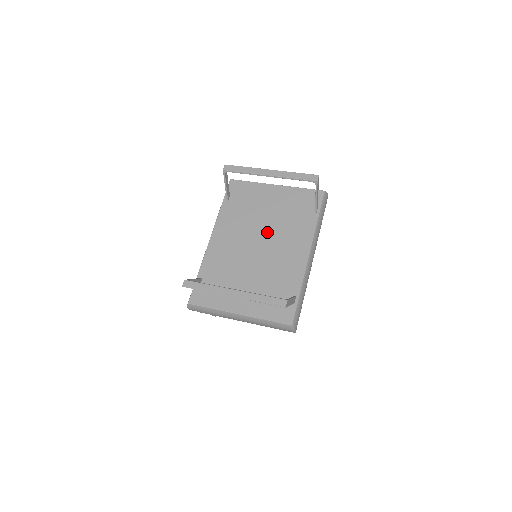
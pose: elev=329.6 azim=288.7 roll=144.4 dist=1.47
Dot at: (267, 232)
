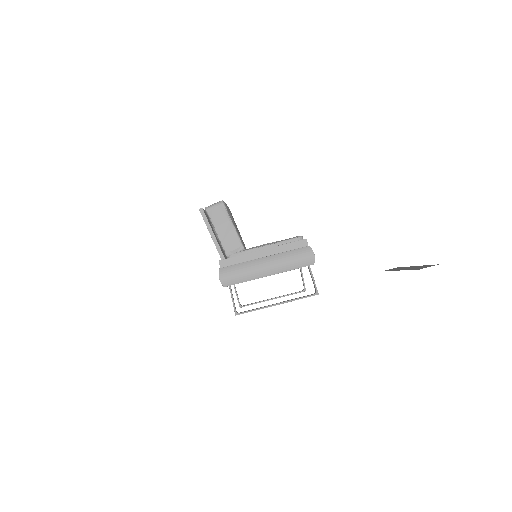
Dot at: occluded
